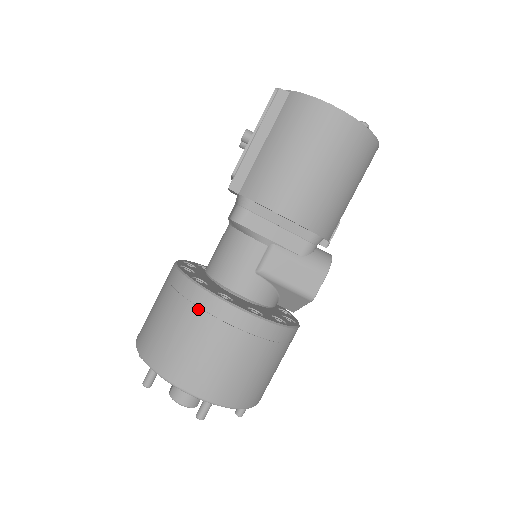
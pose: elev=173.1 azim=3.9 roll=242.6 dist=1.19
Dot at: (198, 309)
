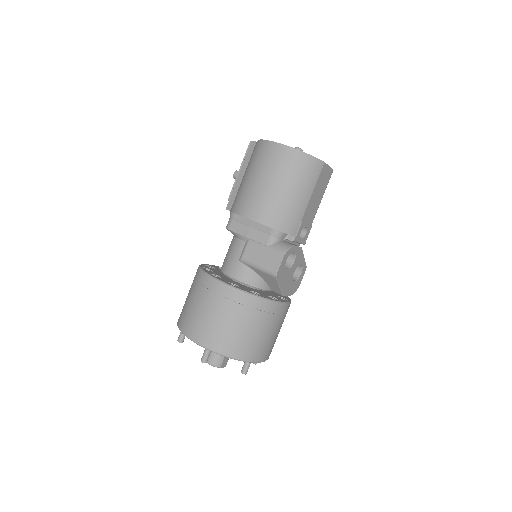
Dot at: (198, 284)
